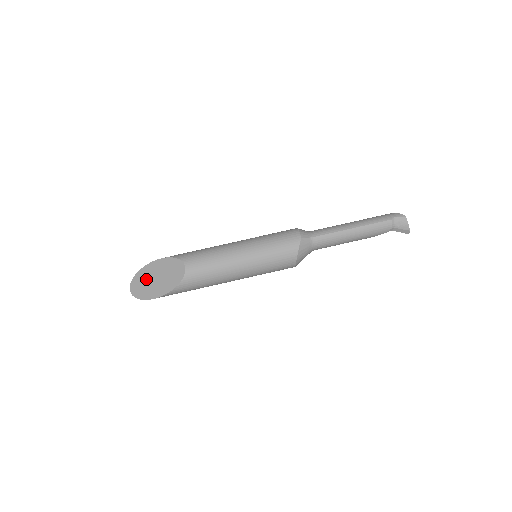
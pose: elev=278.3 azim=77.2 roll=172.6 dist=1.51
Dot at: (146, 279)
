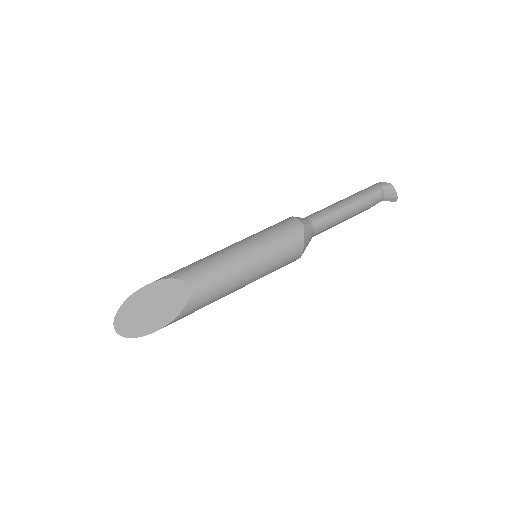
Dot at: (135, 312)
